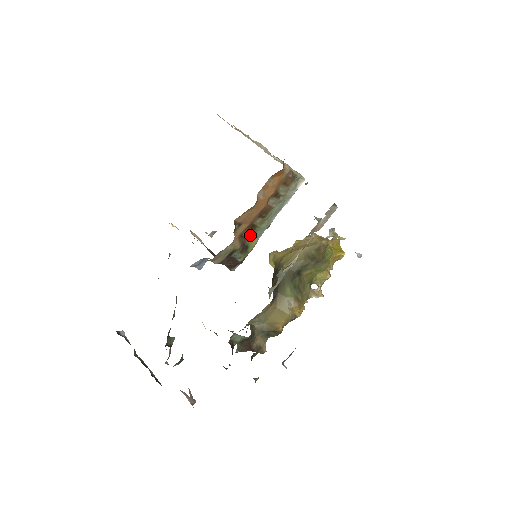
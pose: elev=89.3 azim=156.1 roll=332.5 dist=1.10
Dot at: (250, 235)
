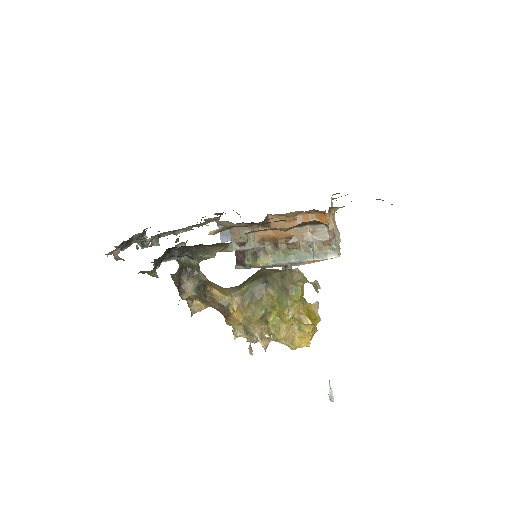
Dot at: (269, 251)
